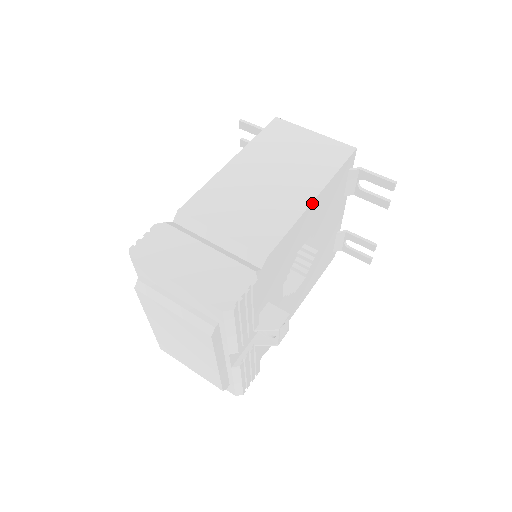
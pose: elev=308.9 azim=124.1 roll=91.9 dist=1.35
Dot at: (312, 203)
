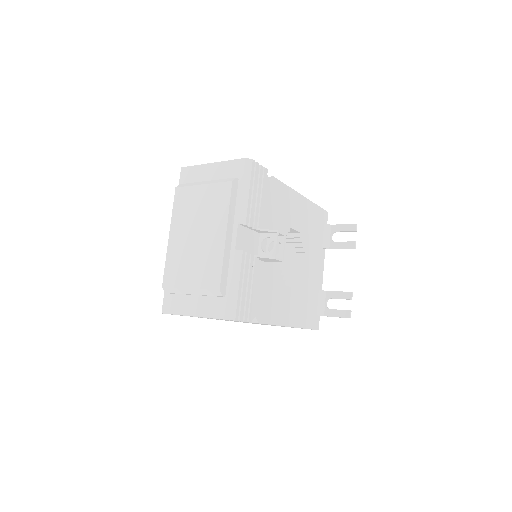
Dot at: (301, 196)
